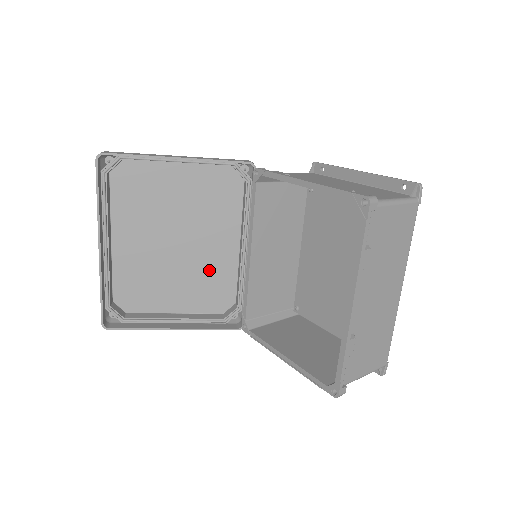
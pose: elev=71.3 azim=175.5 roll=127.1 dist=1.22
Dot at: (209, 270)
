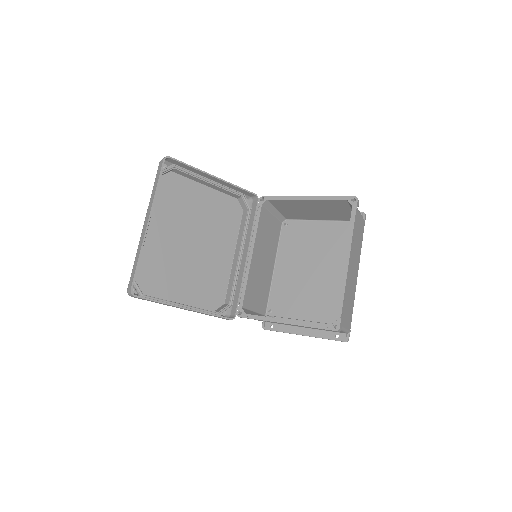
Dot at: (210, 271)
